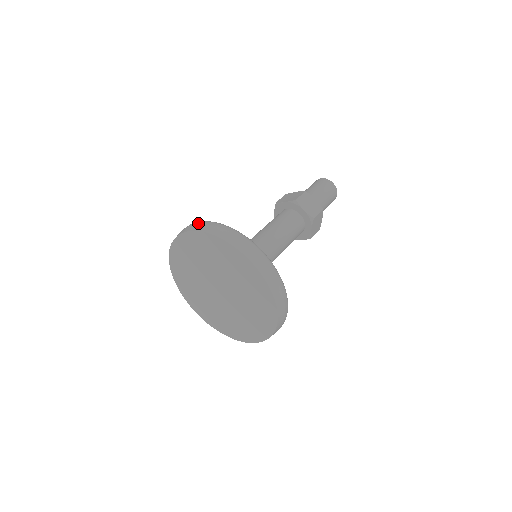
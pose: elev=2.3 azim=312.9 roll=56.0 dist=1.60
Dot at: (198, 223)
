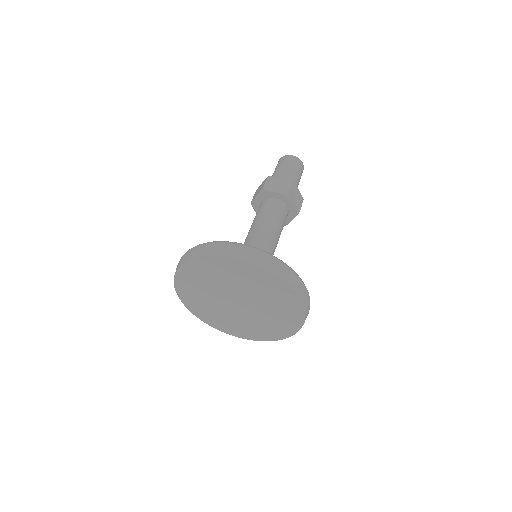
Dot at: (240, 248)
